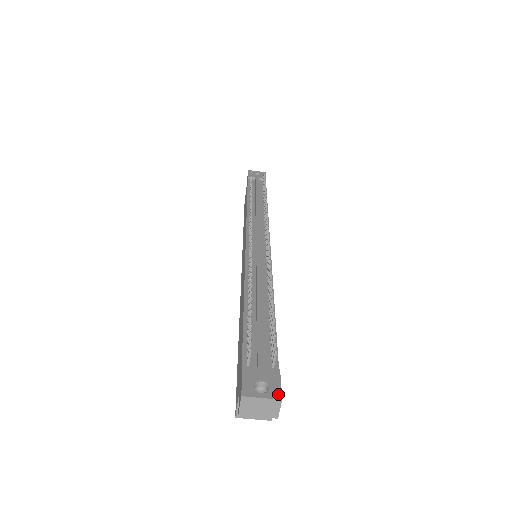
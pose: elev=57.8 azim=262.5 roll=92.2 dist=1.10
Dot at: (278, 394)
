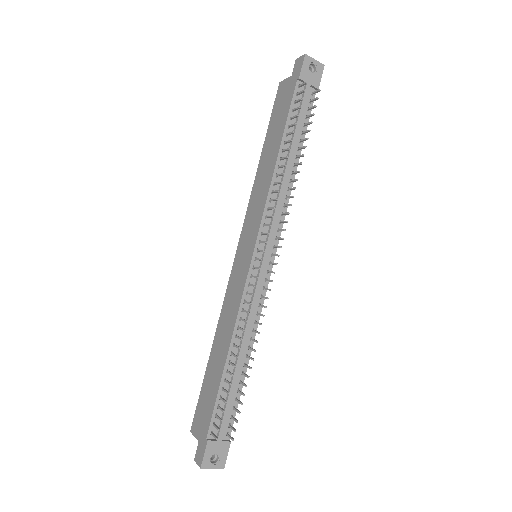
Dot at: (223, 465)
